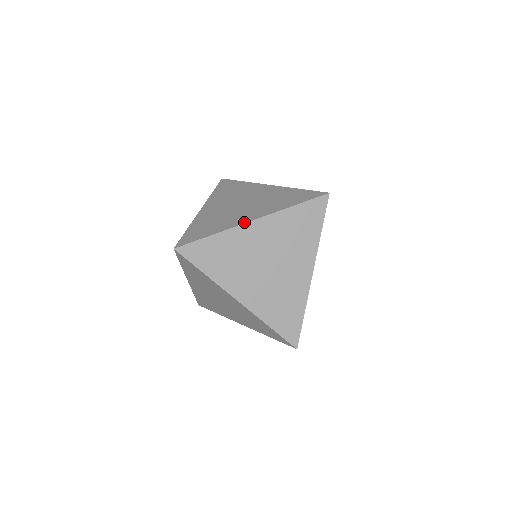
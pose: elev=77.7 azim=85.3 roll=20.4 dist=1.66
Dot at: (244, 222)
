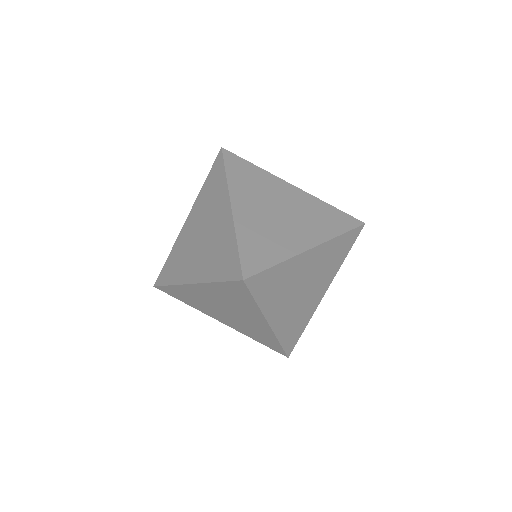
Dot at: (285, 182)
